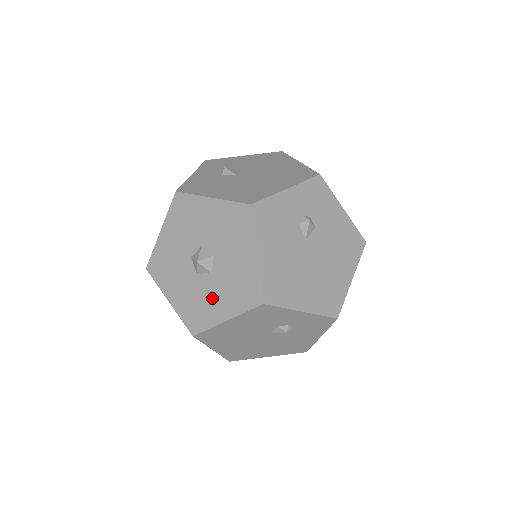
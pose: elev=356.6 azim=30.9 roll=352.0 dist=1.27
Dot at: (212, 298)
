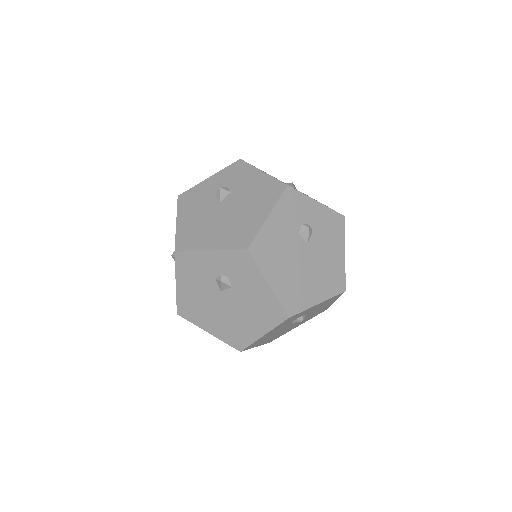
Dot at: occluded
